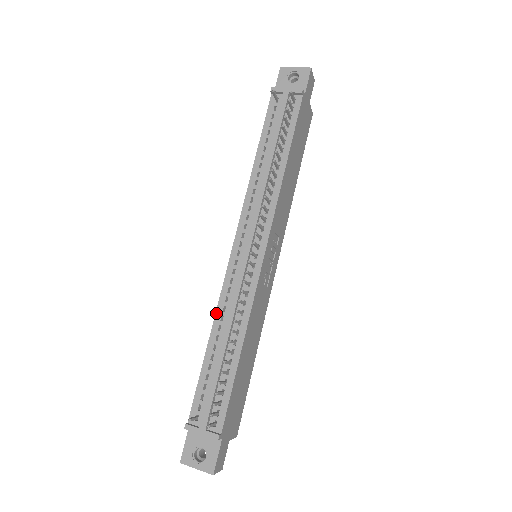
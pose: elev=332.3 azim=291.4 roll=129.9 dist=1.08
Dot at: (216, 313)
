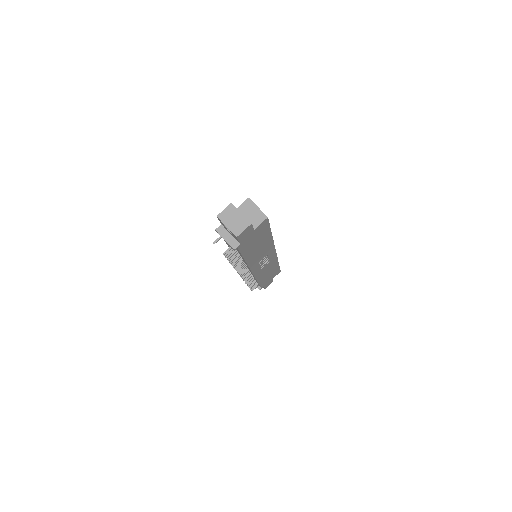
Dot at: occluded
